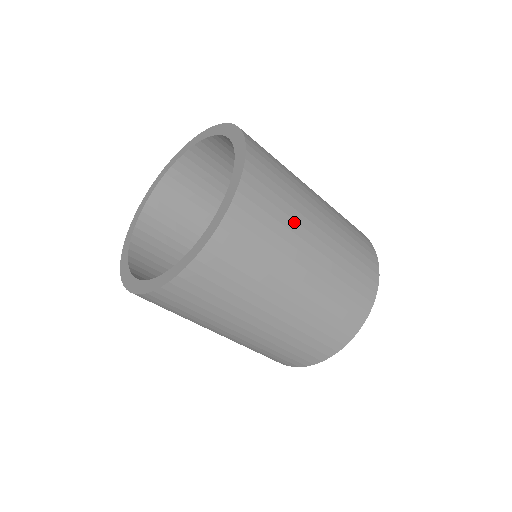
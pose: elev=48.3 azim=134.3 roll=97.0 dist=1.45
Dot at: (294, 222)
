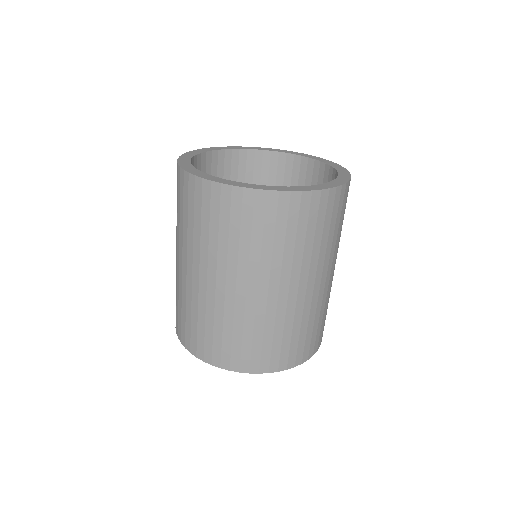
Dot at: (338, 242)
